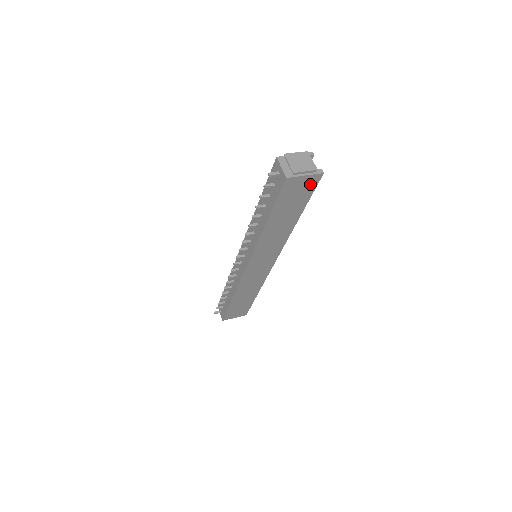
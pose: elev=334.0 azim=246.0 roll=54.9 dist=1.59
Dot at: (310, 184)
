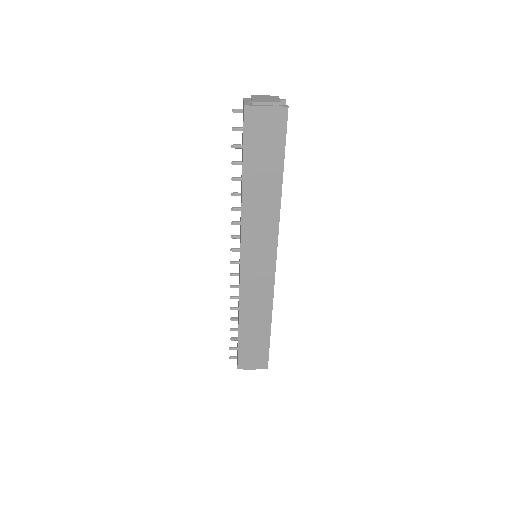
Dot at: (277, 123)
